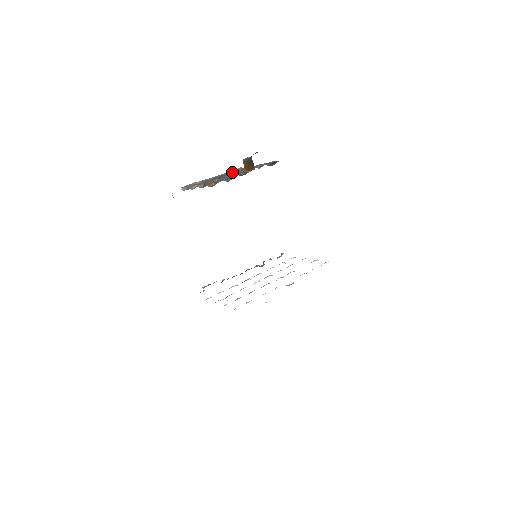
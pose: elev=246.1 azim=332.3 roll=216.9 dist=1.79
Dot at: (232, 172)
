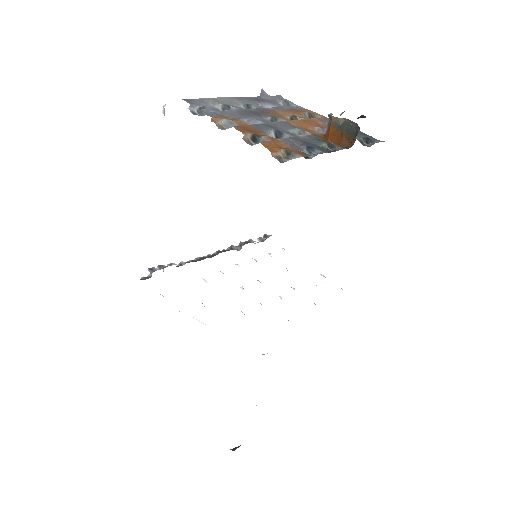
Dot at: (278, 109)
